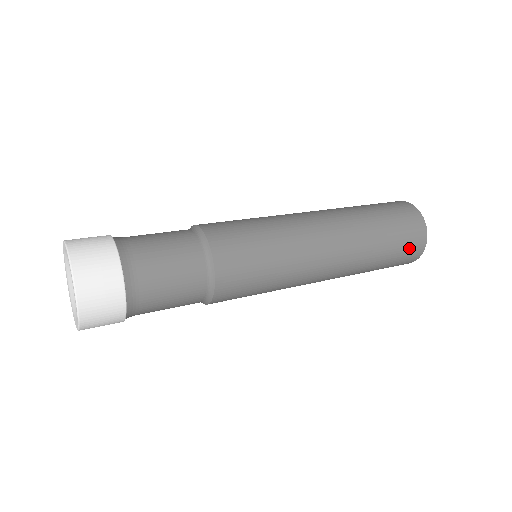
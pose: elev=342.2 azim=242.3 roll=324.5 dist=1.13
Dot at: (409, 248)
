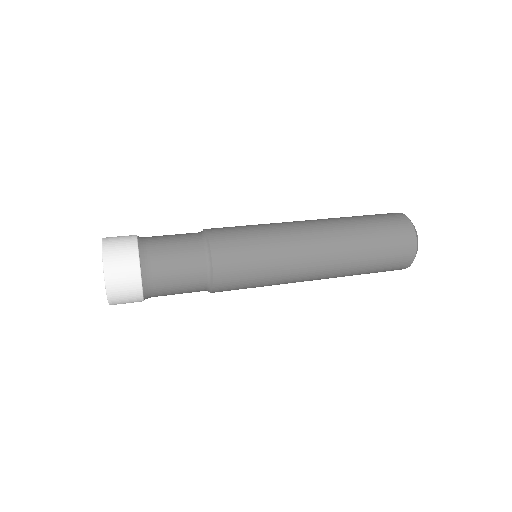
Dot at: (395, 262)
